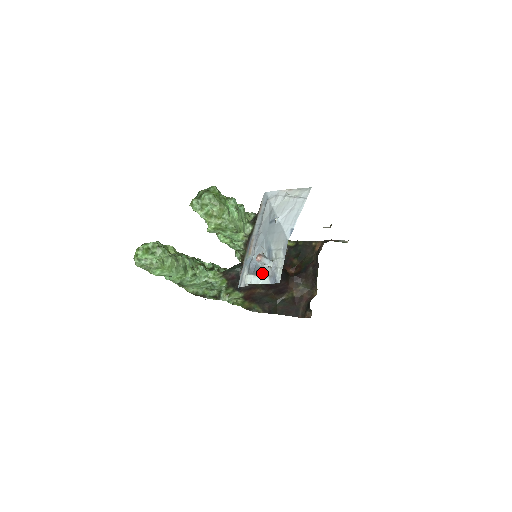
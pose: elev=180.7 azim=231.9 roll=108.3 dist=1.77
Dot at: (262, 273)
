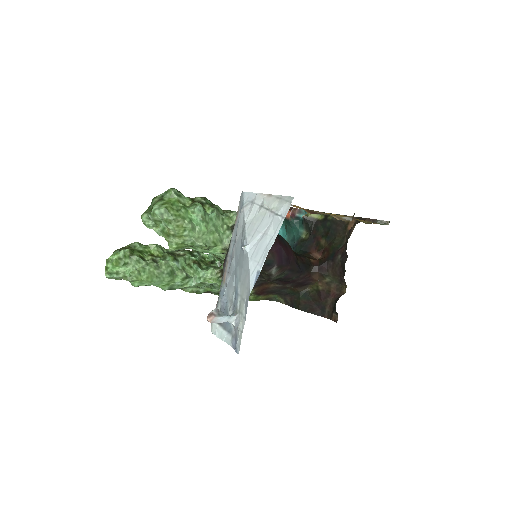
Dot at: (226, 325)
